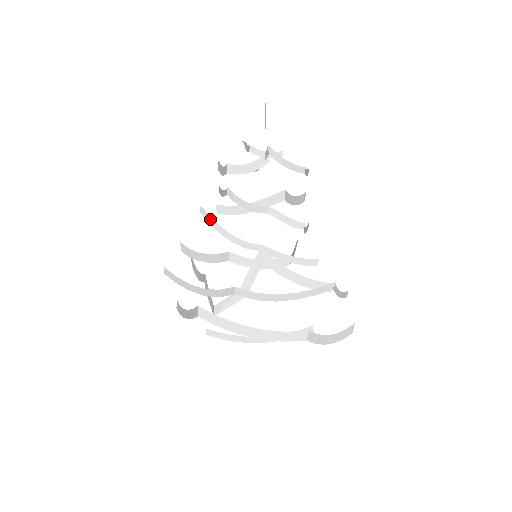
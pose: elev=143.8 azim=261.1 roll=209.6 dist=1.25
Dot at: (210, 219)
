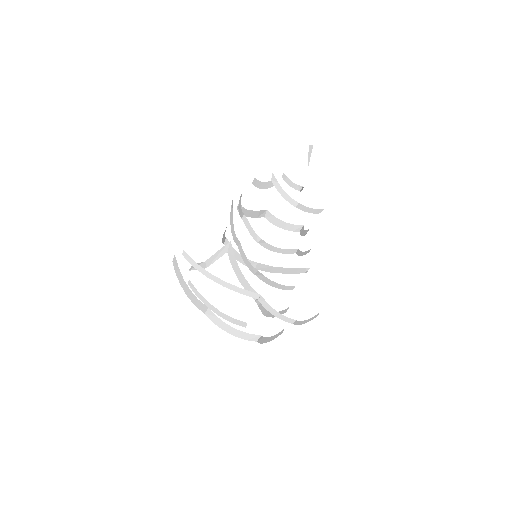
Dot at: (232, 211)
